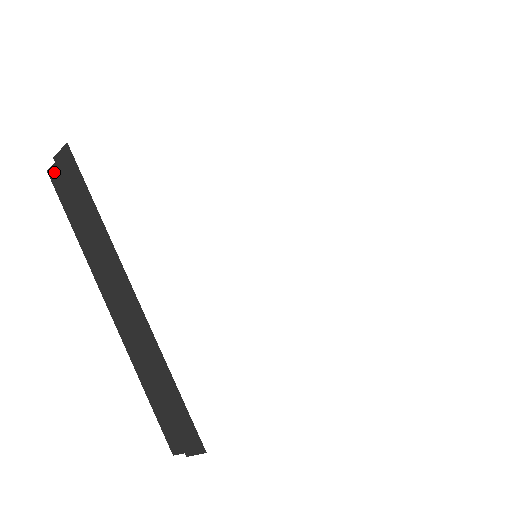
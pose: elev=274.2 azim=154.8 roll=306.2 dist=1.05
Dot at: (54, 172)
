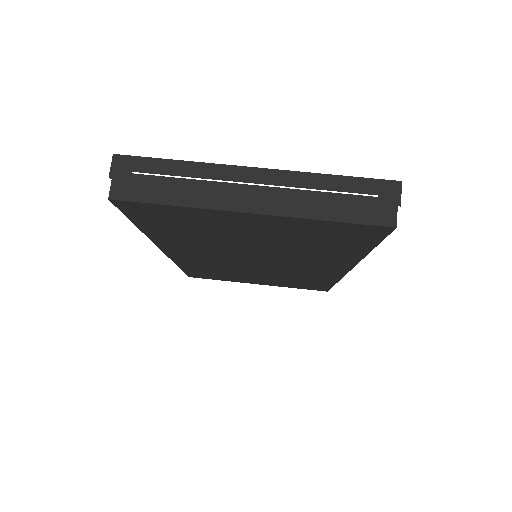
Dot at: (116, 191)
